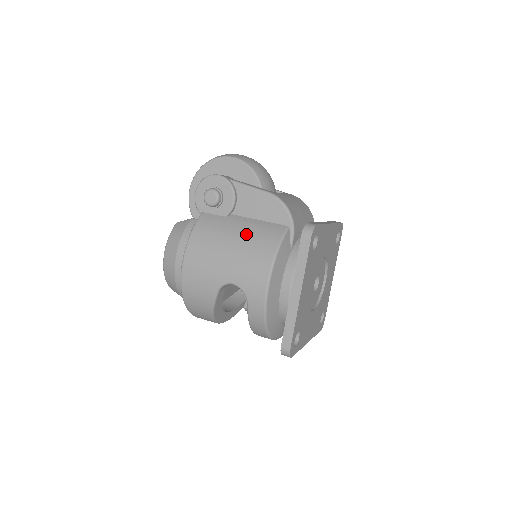
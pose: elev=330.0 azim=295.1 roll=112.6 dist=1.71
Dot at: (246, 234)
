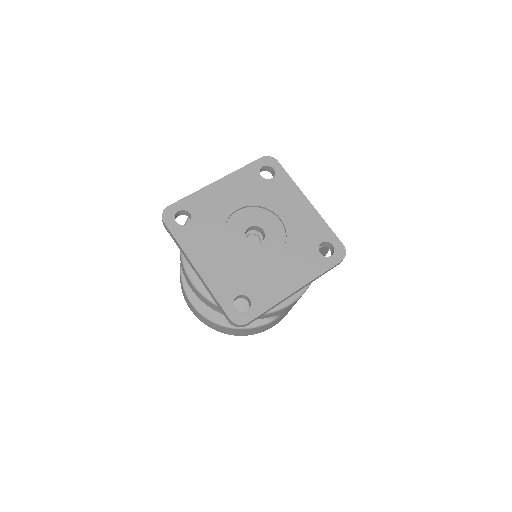
Dot at: occluded
